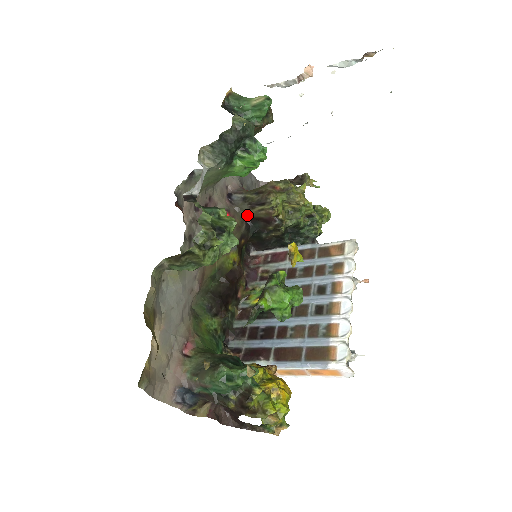
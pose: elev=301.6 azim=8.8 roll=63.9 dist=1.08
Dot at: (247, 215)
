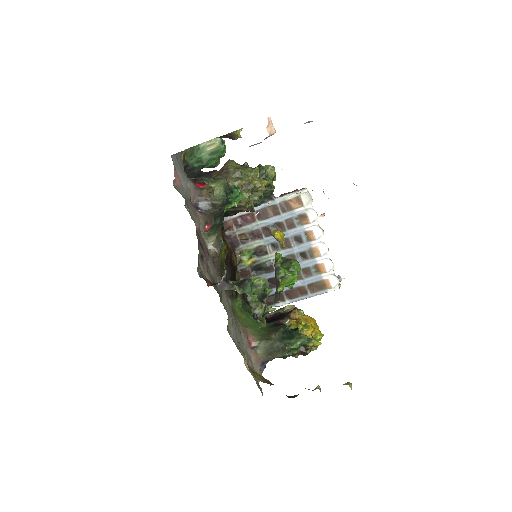
Dot at: occluded
